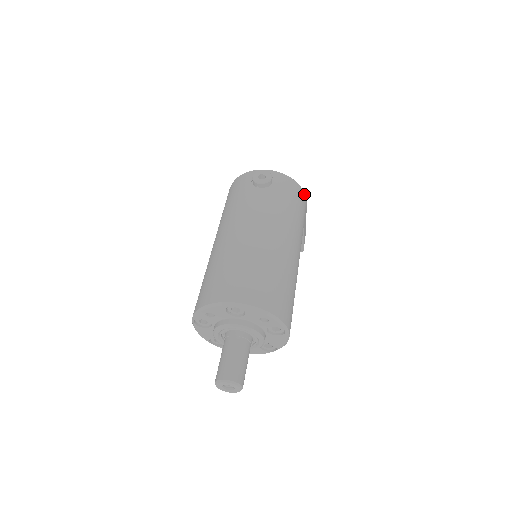
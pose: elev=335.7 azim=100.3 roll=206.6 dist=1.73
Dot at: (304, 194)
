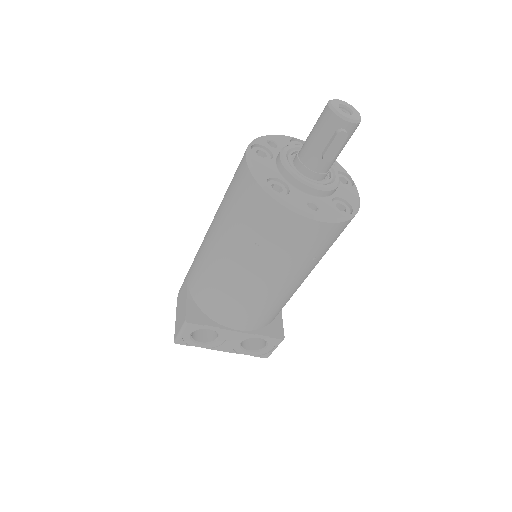
Dot at: occluded
